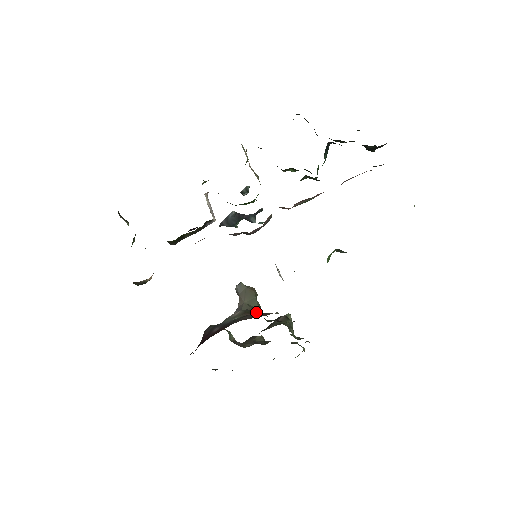
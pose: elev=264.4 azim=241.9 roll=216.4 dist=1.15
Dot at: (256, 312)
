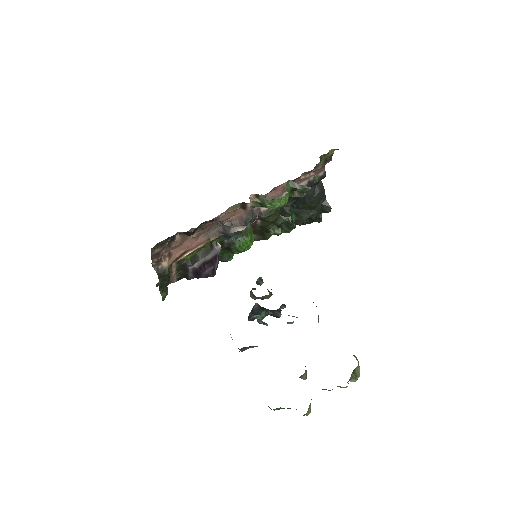
Dot at: occluded
